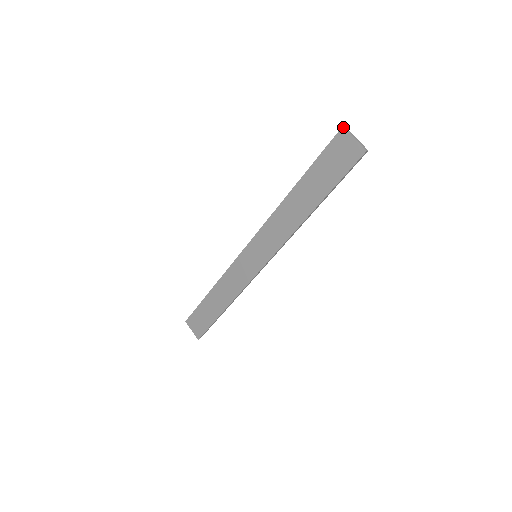
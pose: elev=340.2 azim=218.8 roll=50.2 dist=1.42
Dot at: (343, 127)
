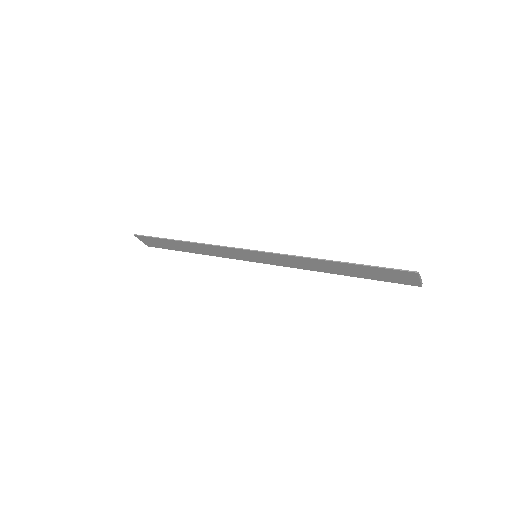
Dot at: (417, 273)
